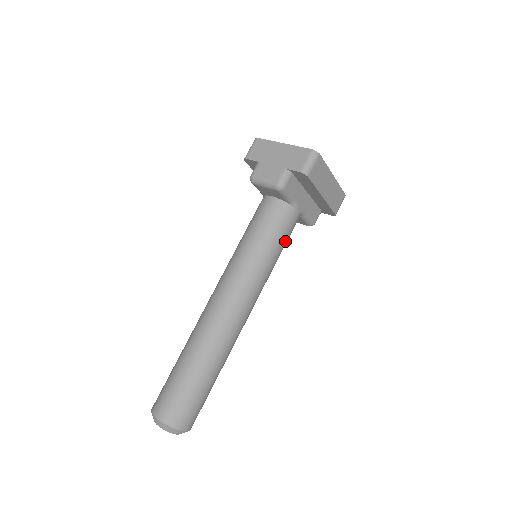
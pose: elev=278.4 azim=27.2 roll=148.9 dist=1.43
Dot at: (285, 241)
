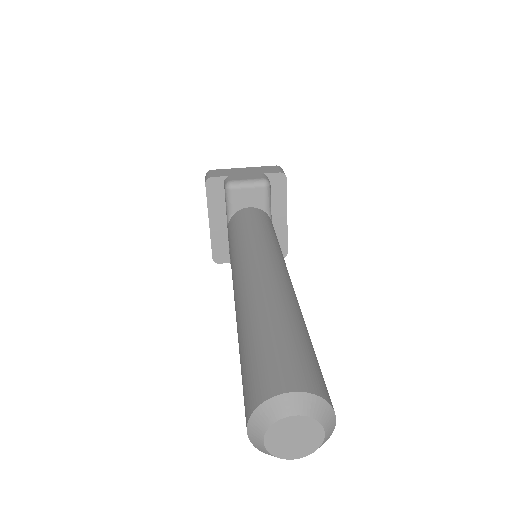
Dot at: occluded
